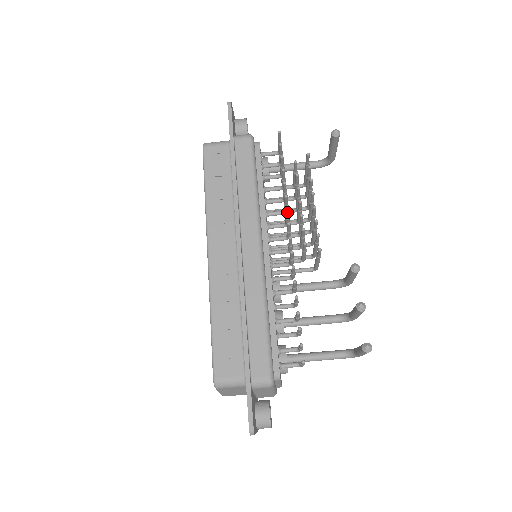
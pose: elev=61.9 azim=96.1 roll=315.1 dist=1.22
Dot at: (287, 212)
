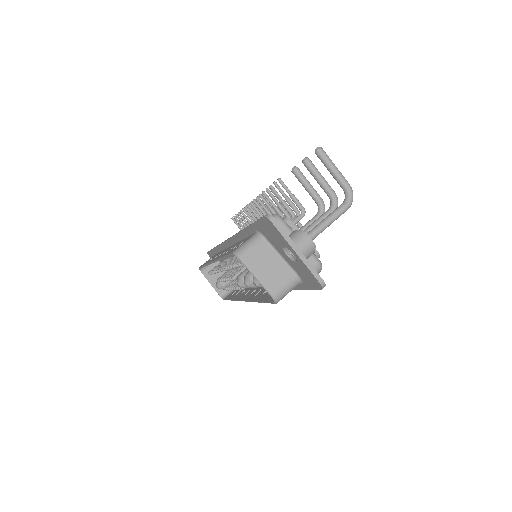
Dot at: (247, 209)
